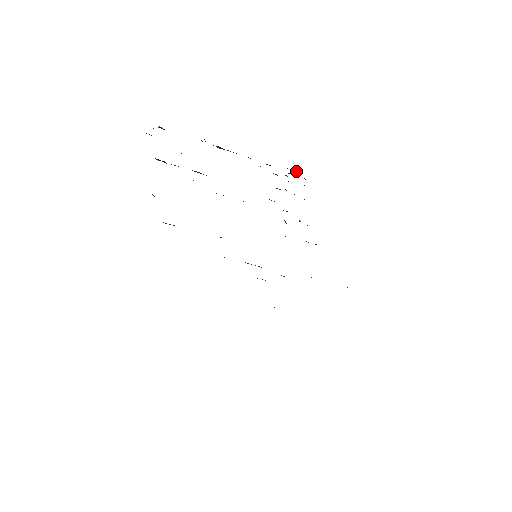
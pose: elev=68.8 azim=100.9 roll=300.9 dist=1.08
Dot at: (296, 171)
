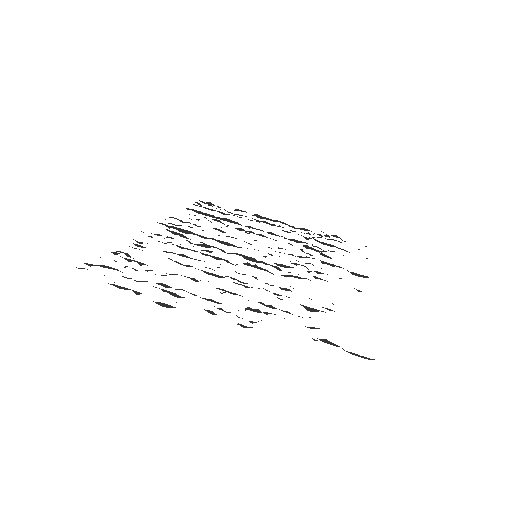
Dot at: (334, 236)
